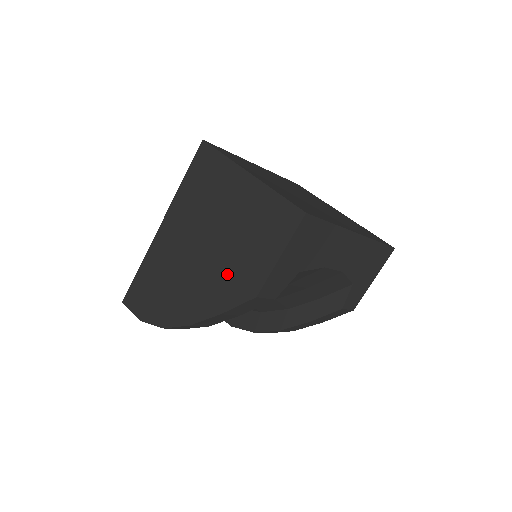
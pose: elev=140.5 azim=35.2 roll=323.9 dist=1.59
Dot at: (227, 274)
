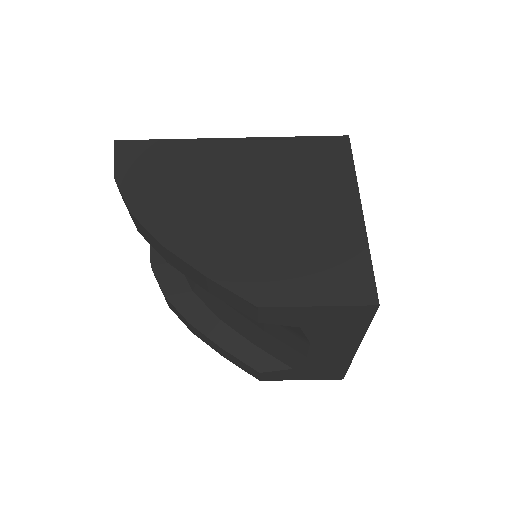
Dot at: (251, 255)
